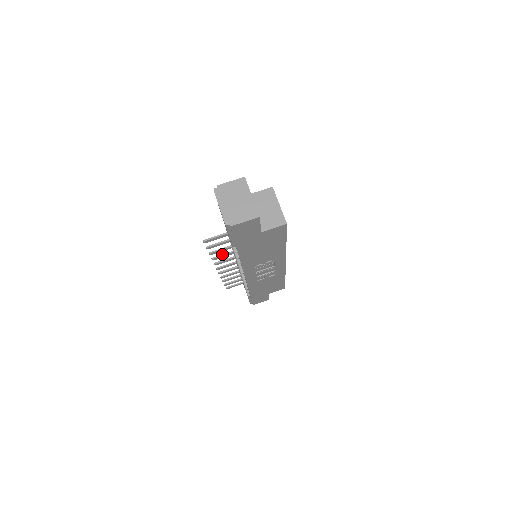
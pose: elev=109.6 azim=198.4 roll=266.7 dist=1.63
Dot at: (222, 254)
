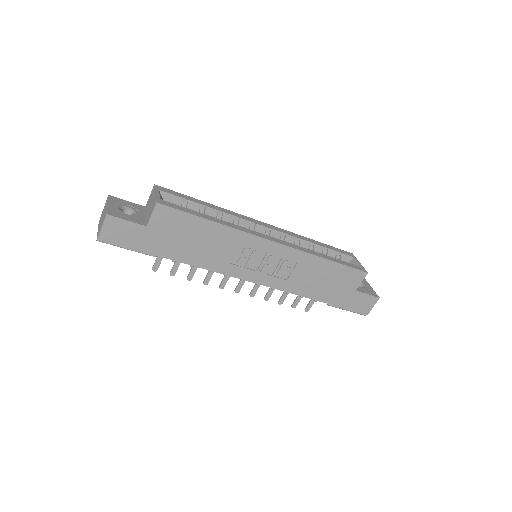
Dot at: (207, 274)
